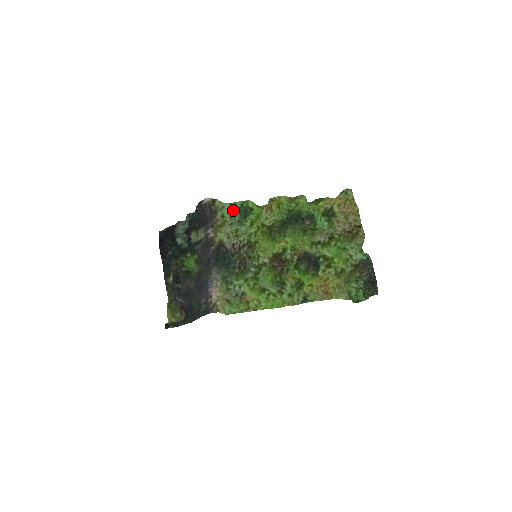
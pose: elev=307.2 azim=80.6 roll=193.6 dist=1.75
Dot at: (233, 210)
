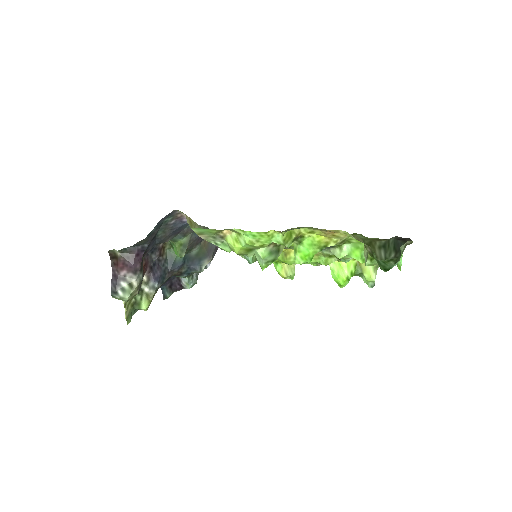
Dot at: occluded
